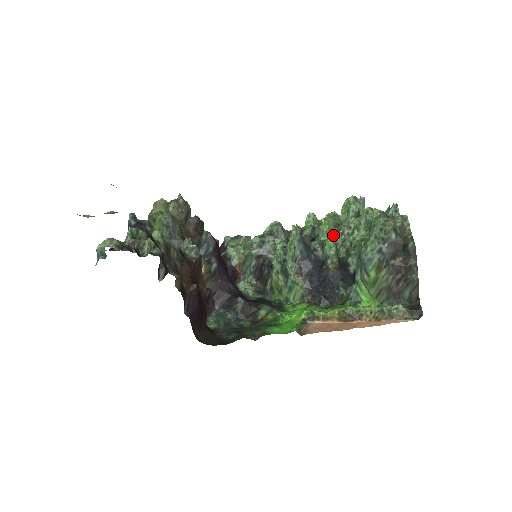
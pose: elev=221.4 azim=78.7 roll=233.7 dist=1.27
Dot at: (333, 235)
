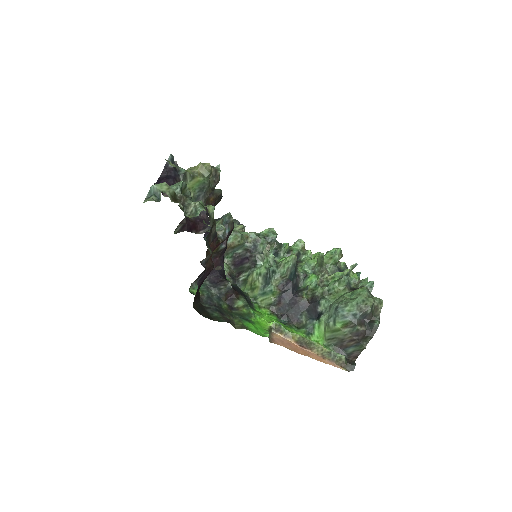
Dot at: (315, 272)
